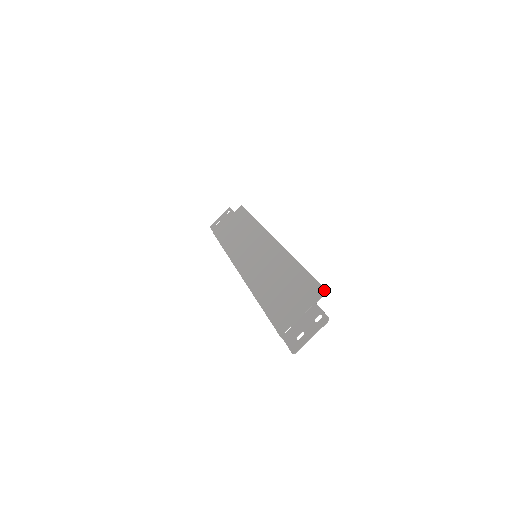
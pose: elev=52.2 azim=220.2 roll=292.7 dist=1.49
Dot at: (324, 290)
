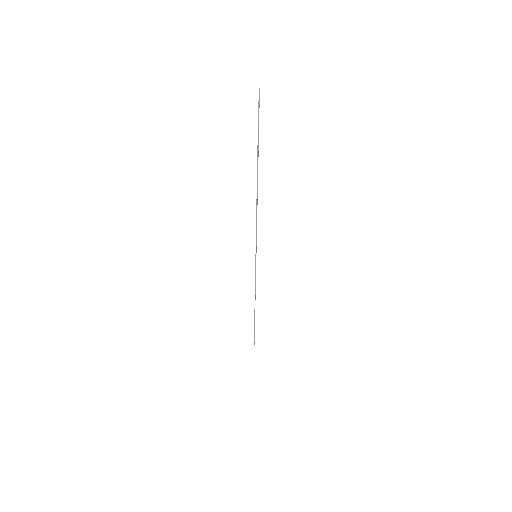
Dot at: occluded
